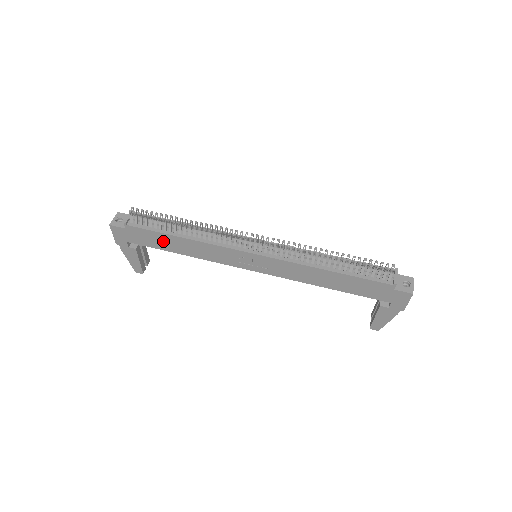
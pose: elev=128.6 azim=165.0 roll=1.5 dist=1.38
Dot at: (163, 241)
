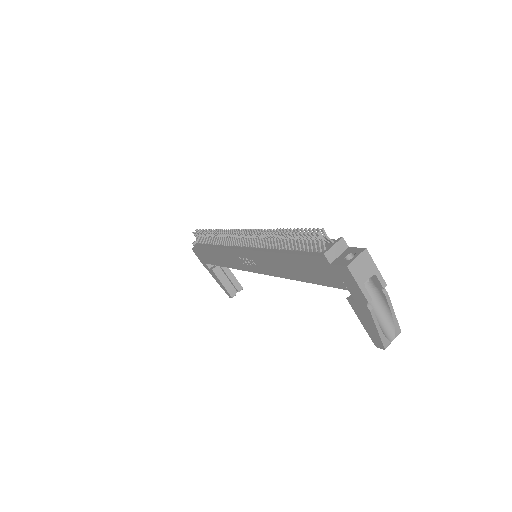
Dot at: (211, 255)
